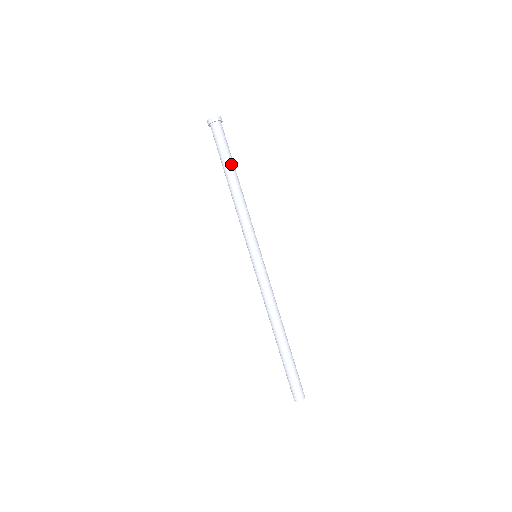
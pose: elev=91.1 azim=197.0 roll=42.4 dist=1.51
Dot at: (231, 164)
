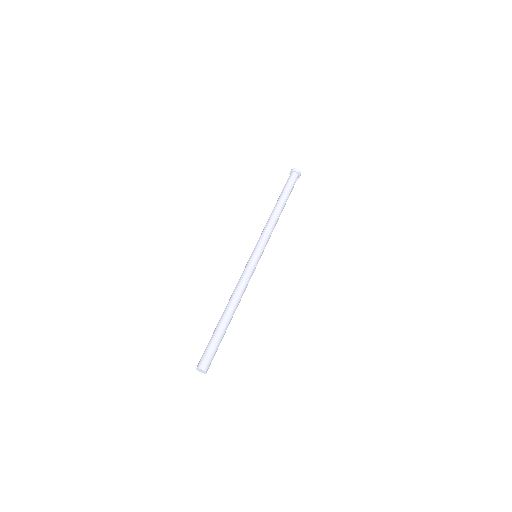
Dot at: (286, 198)
